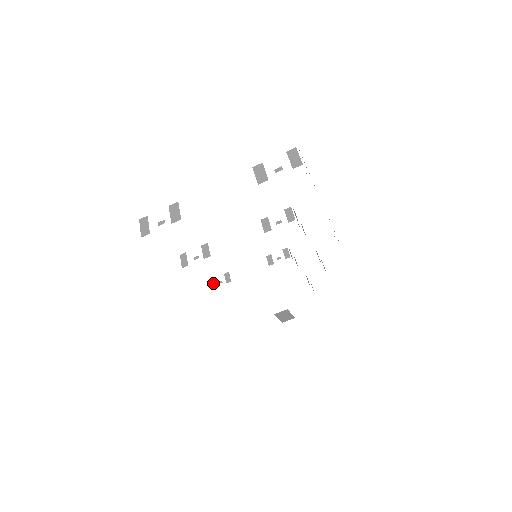
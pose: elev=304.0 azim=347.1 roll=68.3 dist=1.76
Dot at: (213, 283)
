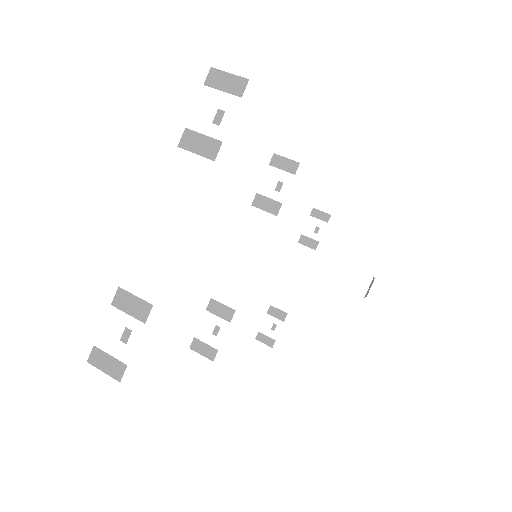
Dot at: (266, 337)
